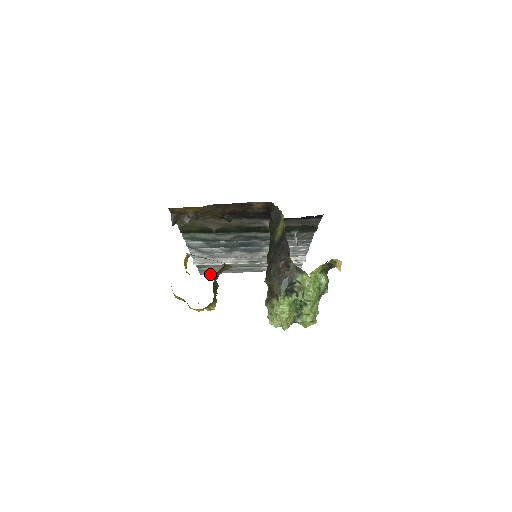
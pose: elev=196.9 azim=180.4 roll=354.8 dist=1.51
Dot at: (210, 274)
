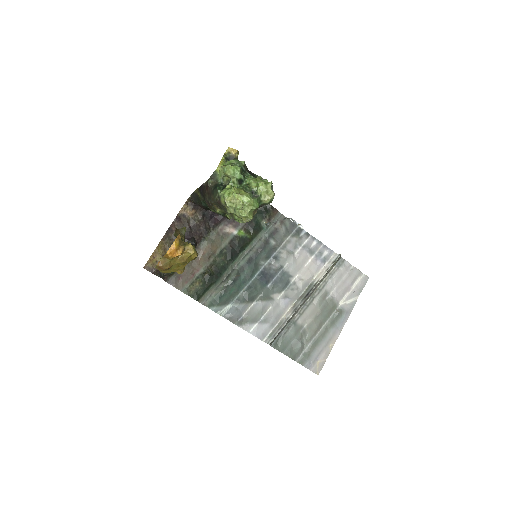
Dot at: occluded
